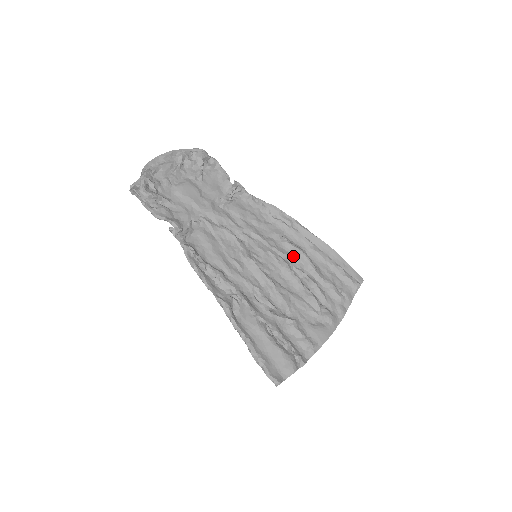
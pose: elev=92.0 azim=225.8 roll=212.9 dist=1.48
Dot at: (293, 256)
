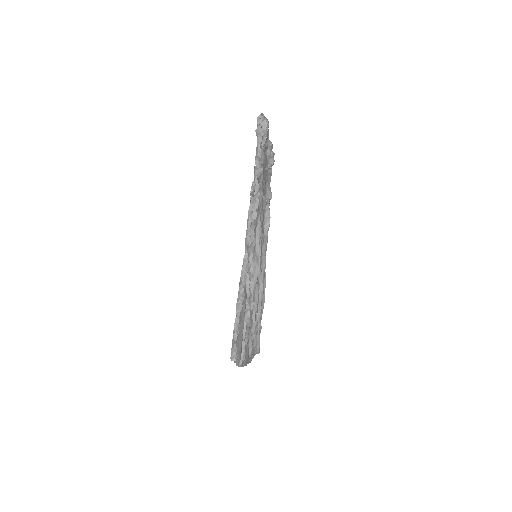
Dot at: occluded
